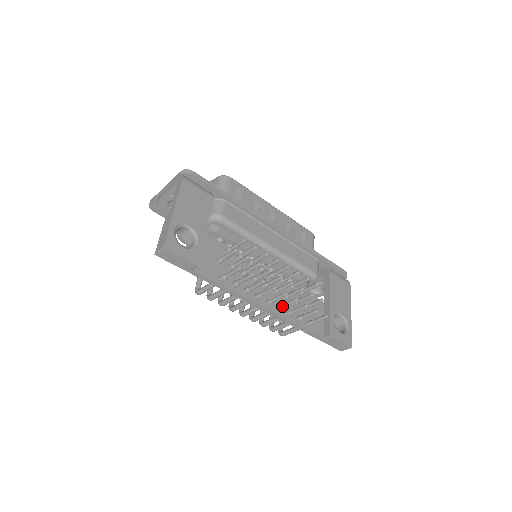
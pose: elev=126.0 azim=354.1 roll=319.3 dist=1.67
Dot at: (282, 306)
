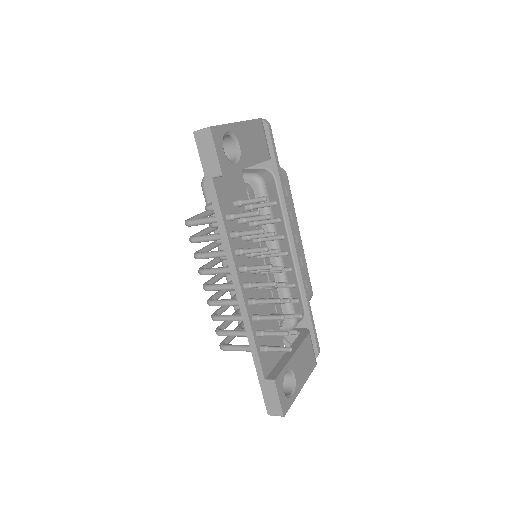
Dot at: (257, 300)
